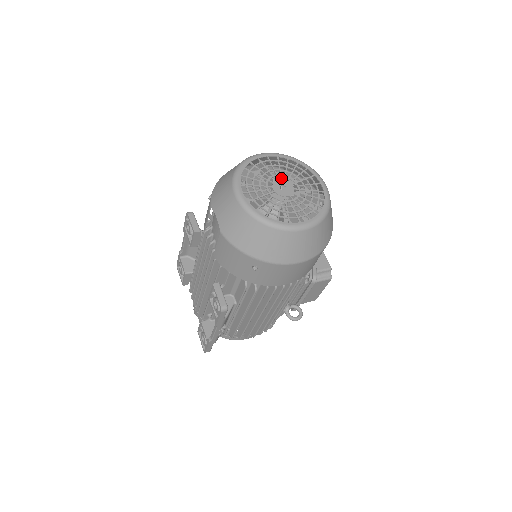
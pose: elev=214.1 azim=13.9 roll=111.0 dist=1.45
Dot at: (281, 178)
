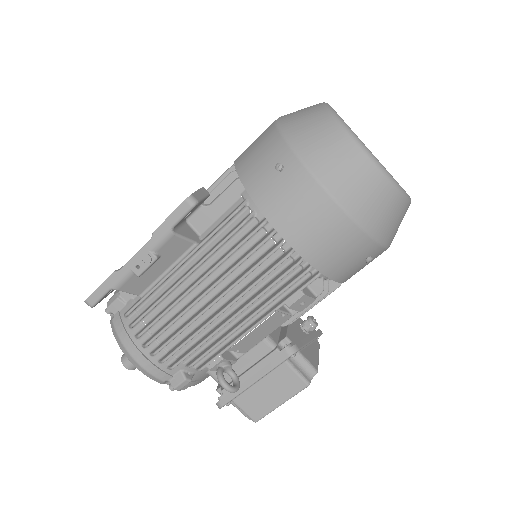
Dot at: occluded
